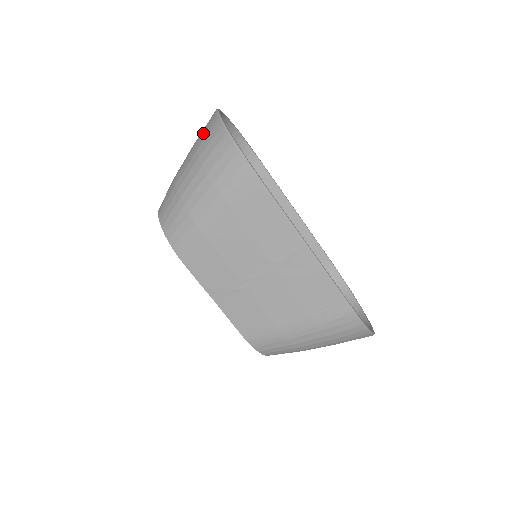
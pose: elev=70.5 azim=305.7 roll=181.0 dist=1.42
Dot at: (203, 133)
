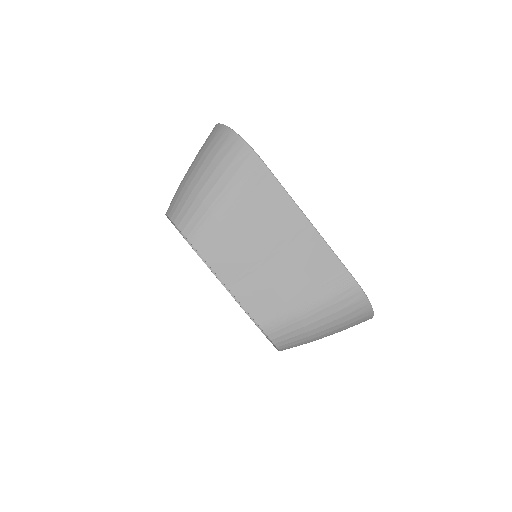
Dot at: (207, 141)
